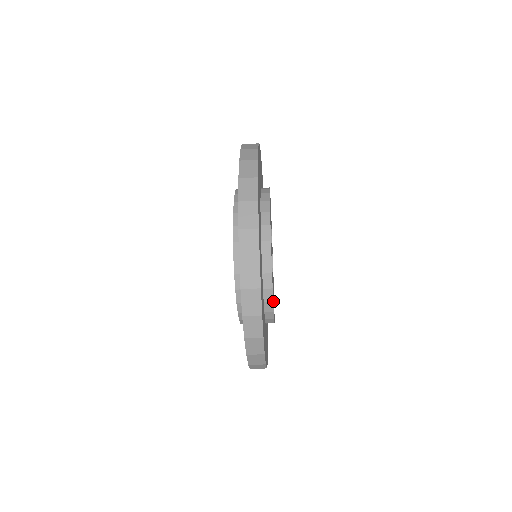
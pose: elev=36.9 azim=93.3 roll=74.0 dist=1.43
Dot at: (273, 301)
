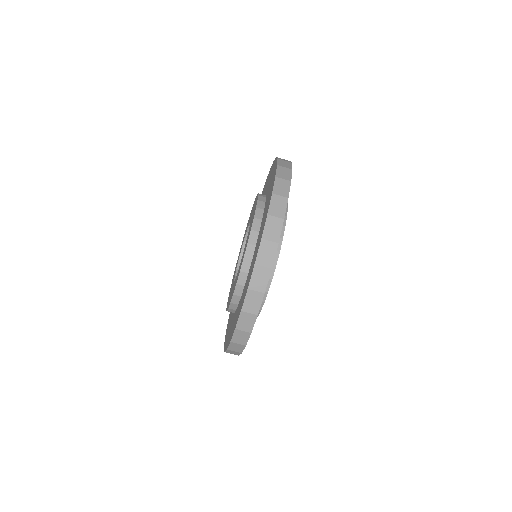
Dot at: occluded
